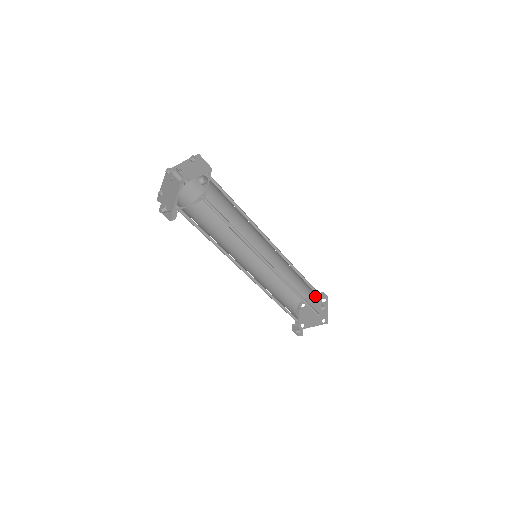
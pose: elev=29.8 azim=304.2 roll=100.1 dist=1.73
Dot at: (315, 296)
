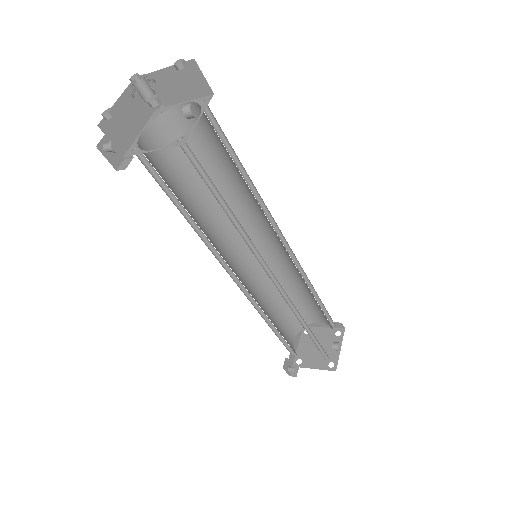
Dot at: occluded
